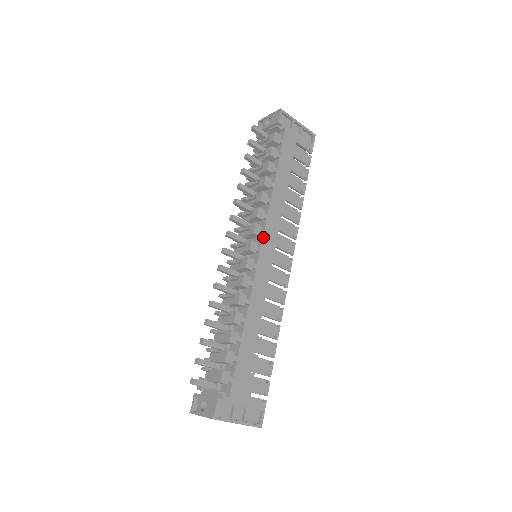
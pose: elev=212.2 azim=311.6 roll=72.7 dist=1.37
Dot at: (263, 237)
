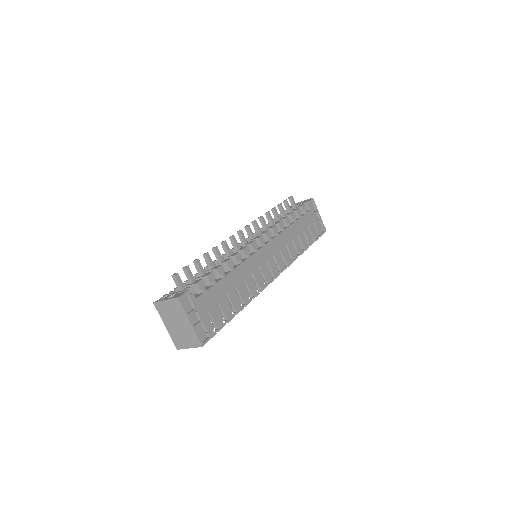
Dot at: (270, 241)
